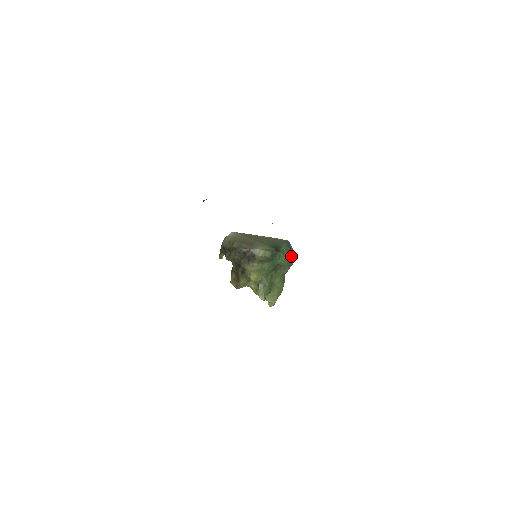
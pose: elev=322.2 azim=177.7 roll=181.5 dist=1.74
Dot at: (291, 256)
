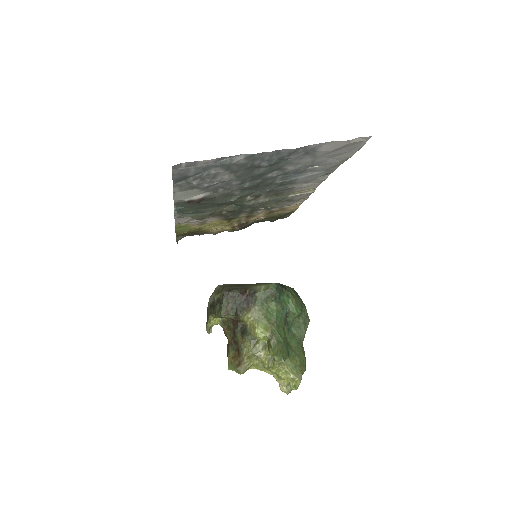
Dot at: (303, 306)
